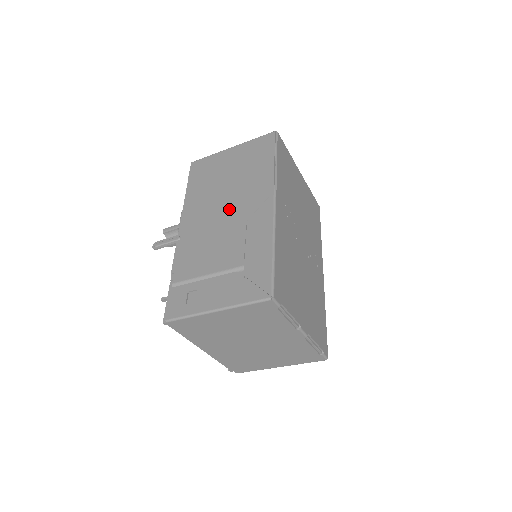
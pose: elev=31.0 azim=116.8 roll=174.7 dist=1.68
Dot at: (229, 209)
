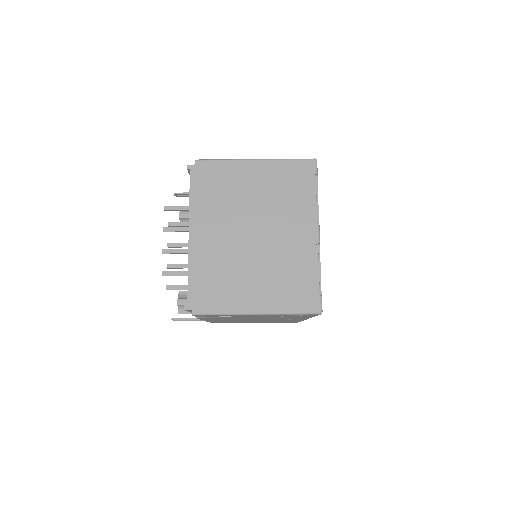
Dot at: occluded
